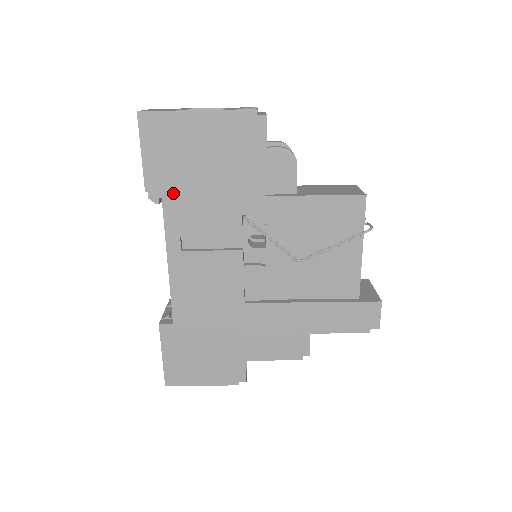
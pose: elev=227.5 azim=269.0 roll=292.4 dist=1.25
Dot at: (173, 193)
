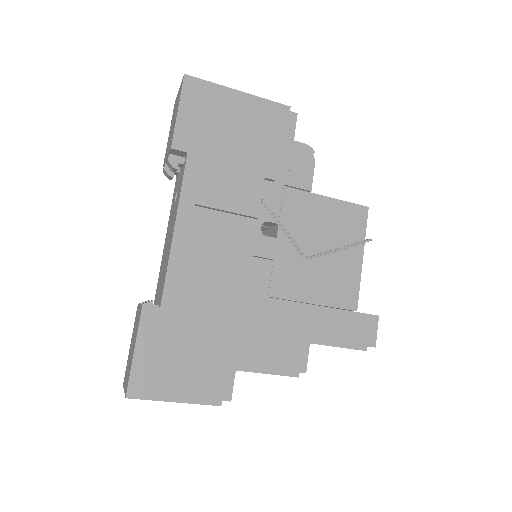
Dot at: (199, 157)
